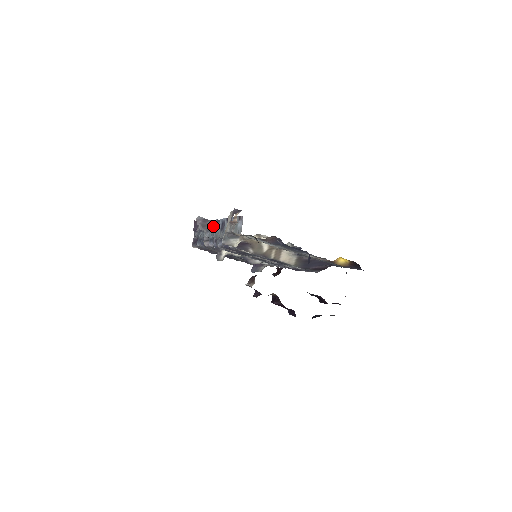
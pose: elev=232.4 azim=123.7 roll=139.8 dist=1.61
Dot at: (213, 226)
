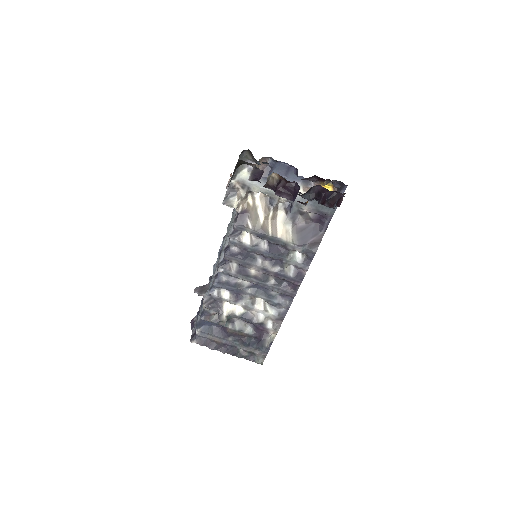
Dot at: occluded
